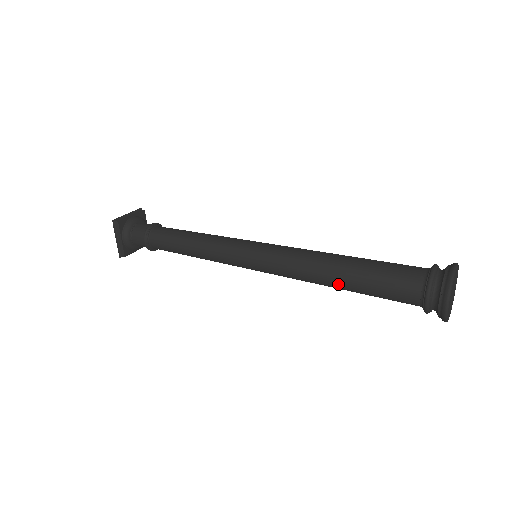
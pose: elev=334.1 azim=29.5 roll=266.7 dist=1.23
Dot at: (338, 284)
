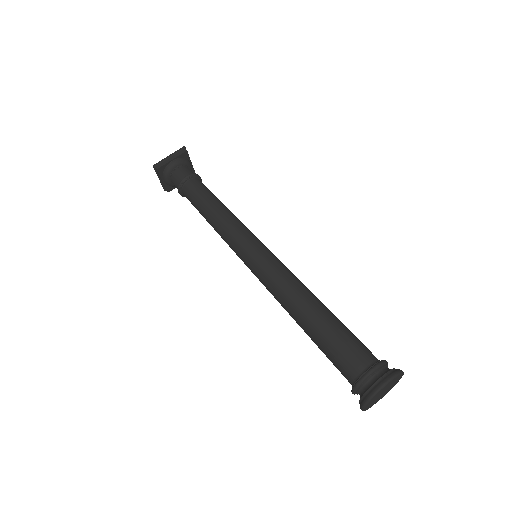
Dot at: occluded
